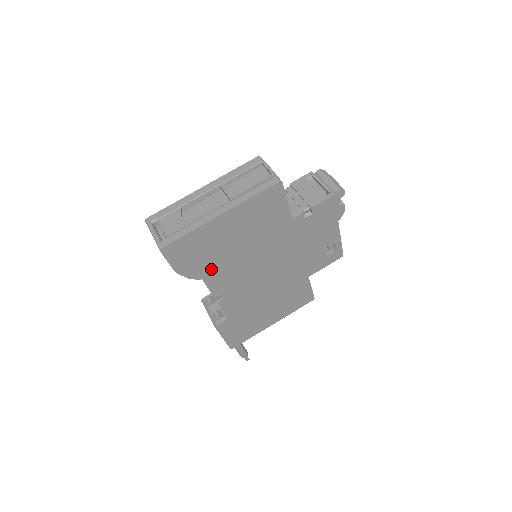
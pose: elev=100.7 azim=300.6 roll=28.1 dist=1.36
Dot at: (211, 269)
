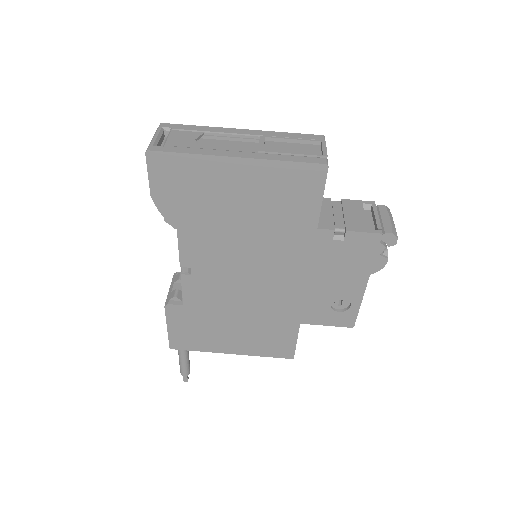
Dot at: (193, 224)
